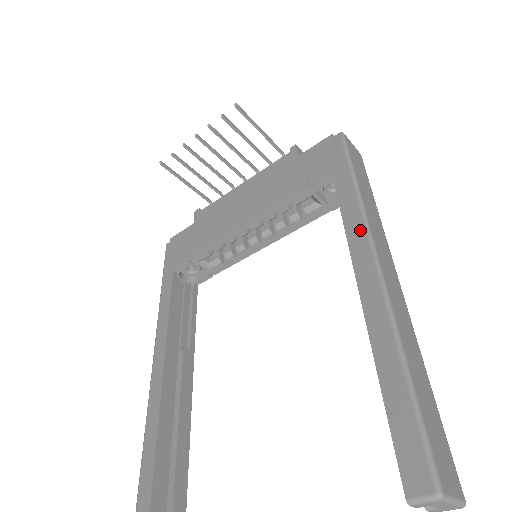
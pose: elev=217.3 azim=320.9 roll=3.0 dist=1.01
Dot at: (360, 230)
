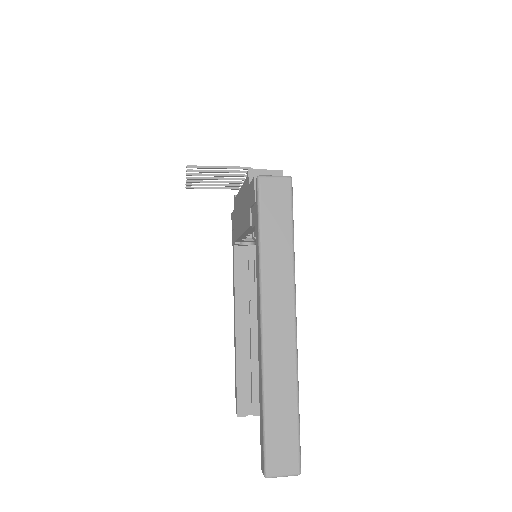
Dot at: (258, 293)
